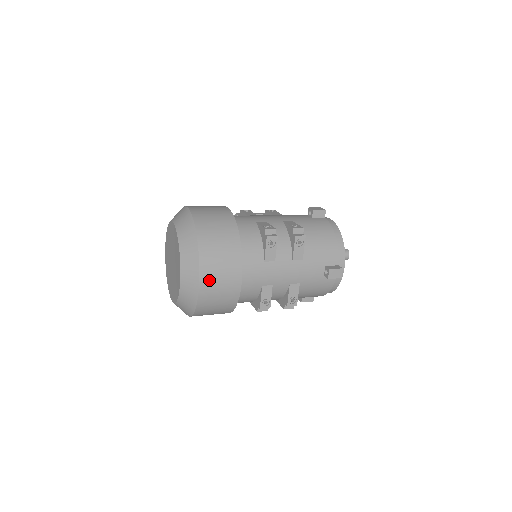
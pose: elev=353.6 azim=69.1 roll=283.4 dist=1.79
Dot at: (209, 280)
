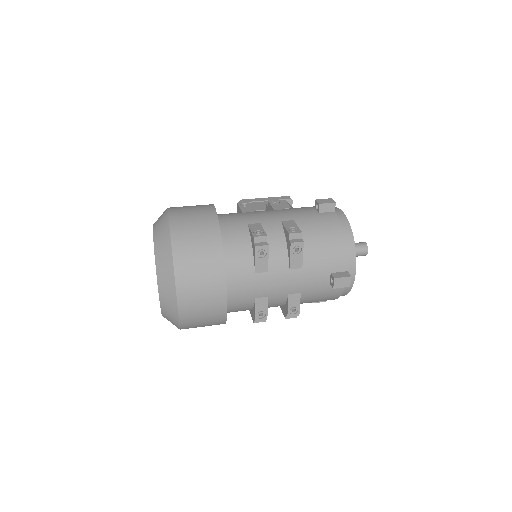
Dot at: (188, 299)
